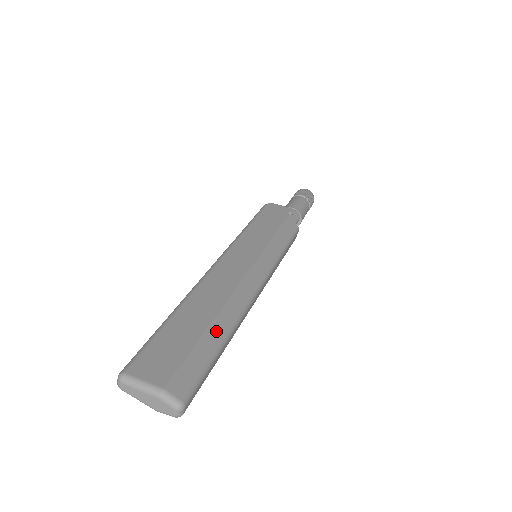
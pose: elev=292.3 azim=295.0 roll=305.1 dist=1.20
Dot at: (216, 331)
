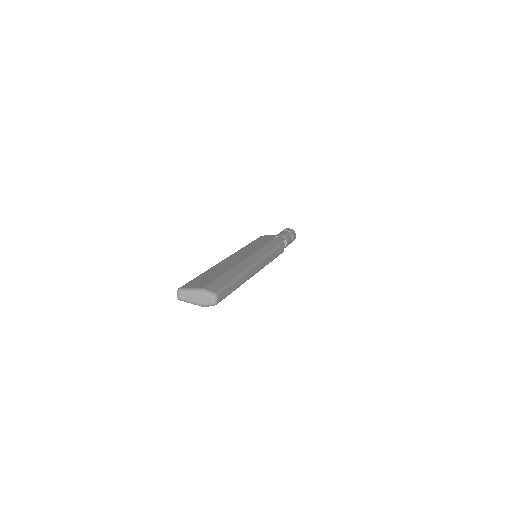
Dot at: (232, 273)
